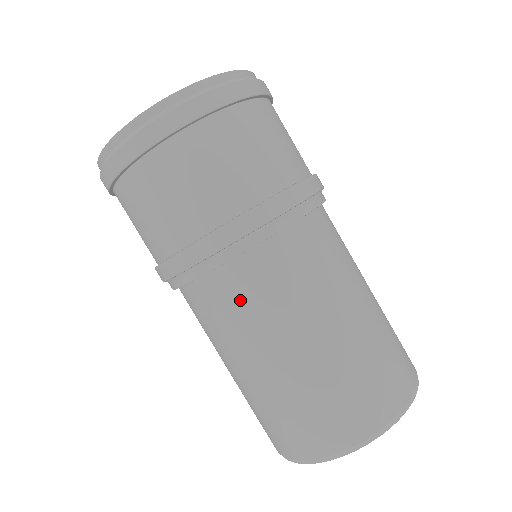
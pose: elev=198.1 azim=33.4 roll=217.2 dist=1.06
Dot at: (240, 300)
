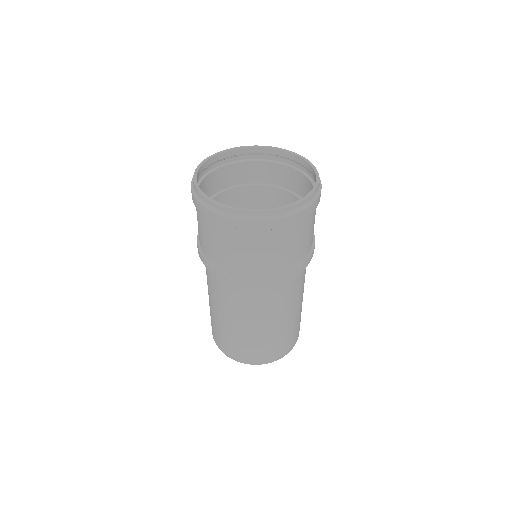
Dot at: (284, 296)
